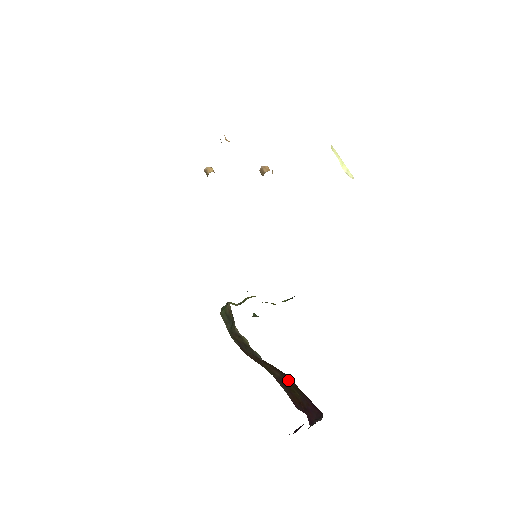
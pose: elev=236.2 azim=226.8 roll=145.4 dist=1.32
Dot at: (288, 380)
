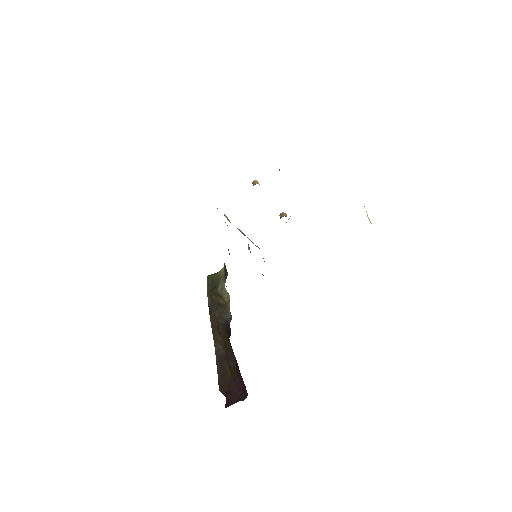
Dot at: (229, 359)
